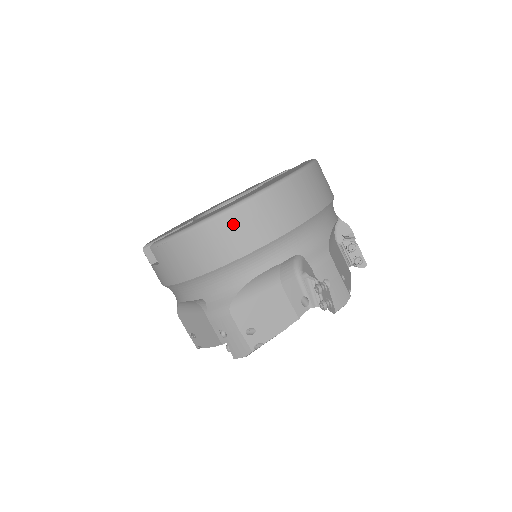
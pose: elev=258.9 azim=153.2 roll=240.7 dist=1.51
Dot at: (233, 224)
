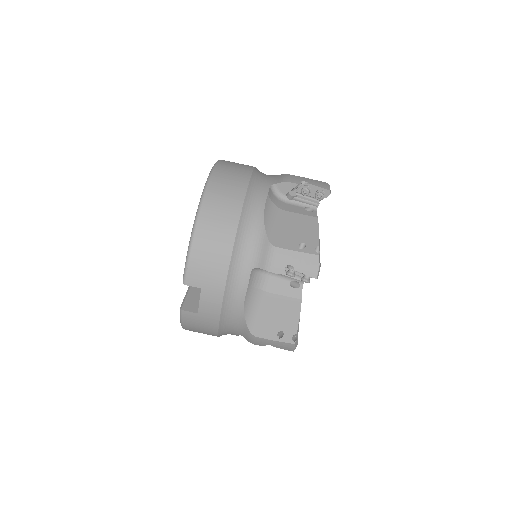
Dot at: (215, 197)
